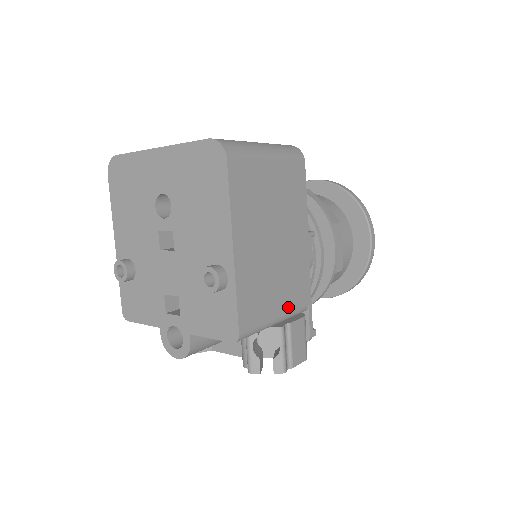
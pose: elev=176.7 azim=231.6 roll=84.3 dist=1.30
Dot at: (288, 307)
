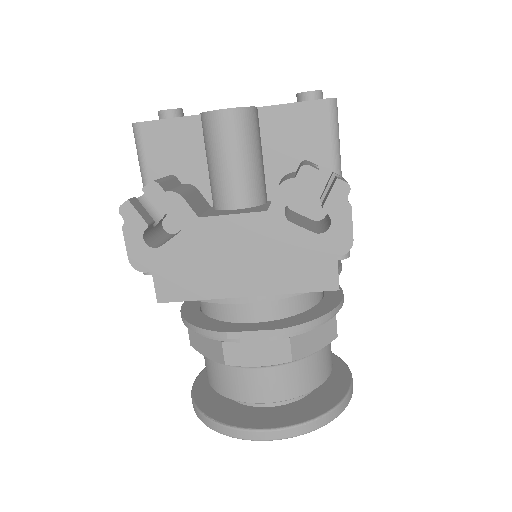
Dot at: occluded
